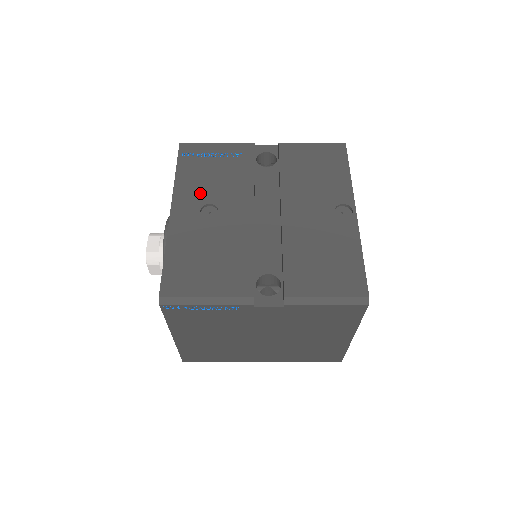
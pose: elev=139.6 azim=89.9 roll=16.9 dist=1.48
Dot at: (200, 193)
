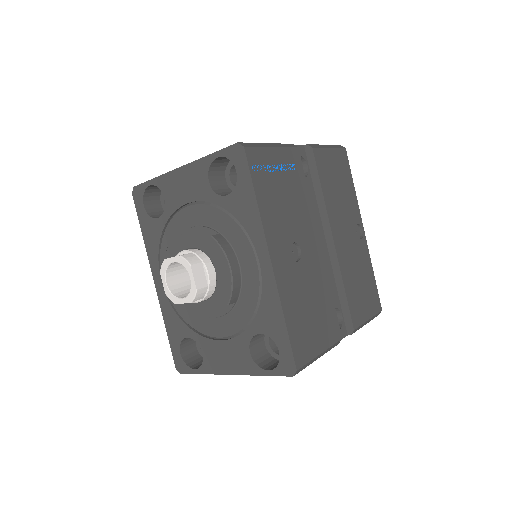
Dot at: (284, 229)
